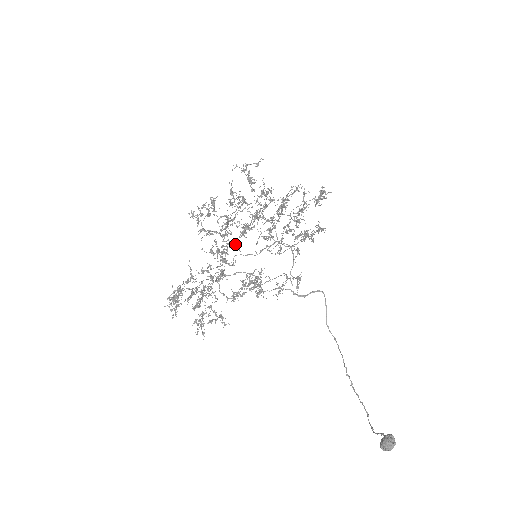
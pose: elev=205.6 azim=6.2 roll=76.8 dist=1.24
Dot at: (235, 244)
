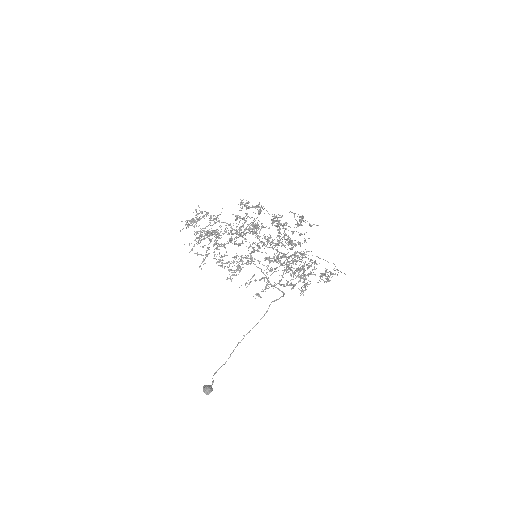
Dot at: (260, 229)
